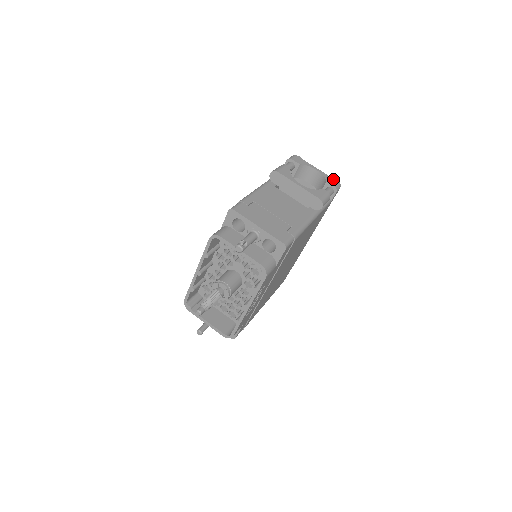
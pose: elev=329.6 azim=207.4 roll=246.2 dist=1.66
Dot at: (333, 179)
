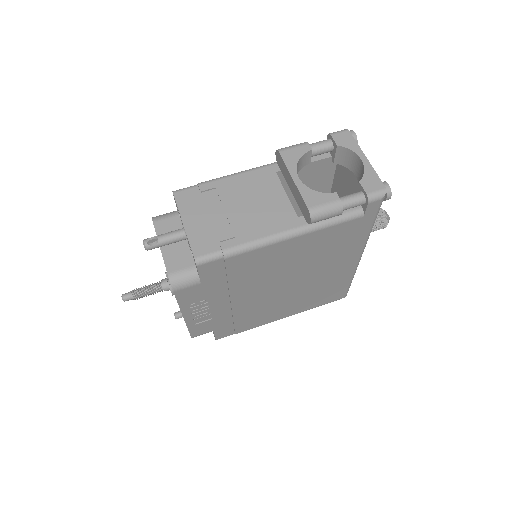
Dot at: (379, 180)
